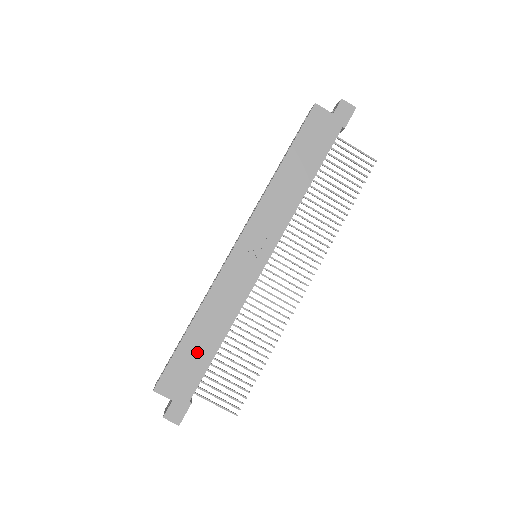
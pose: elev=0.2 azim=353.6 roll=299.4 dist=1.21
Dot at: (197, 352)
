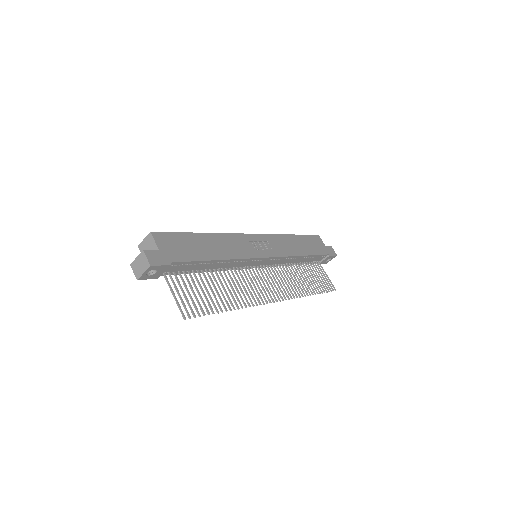
Dot at: (197, 247)
